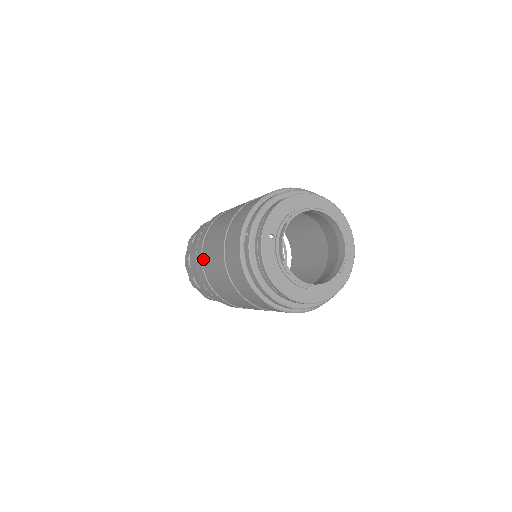
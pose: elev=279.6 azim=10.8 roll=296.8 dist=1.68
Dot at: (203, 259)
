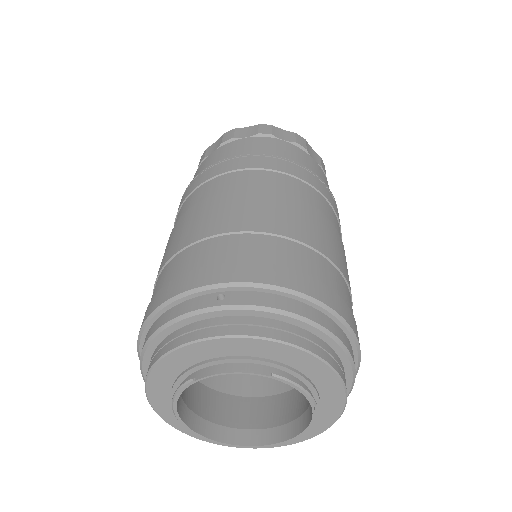
Dot at: occluded
